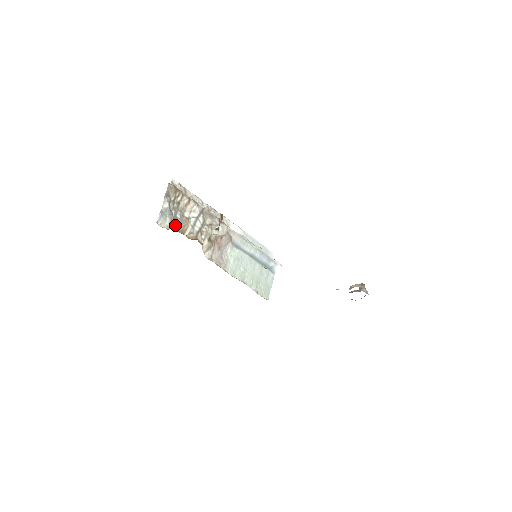
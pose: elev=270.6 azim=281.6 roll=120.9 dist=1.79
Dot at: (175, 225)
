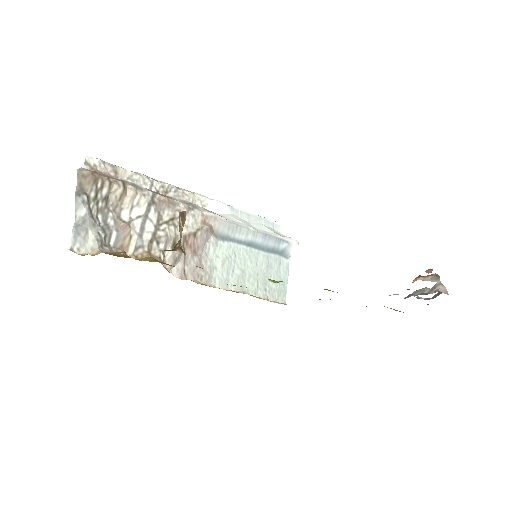
Dot at: (108, 240)
